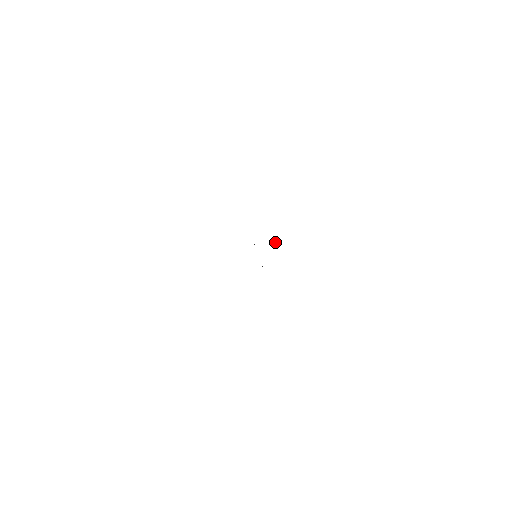
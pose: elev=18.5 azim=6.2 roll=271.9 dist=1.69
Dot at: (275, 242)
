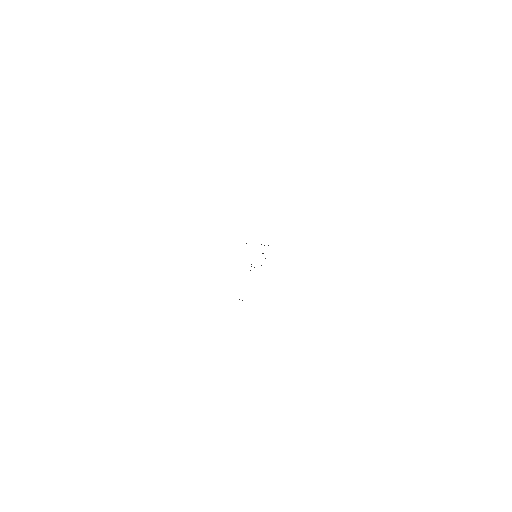
Dot at: occluded
